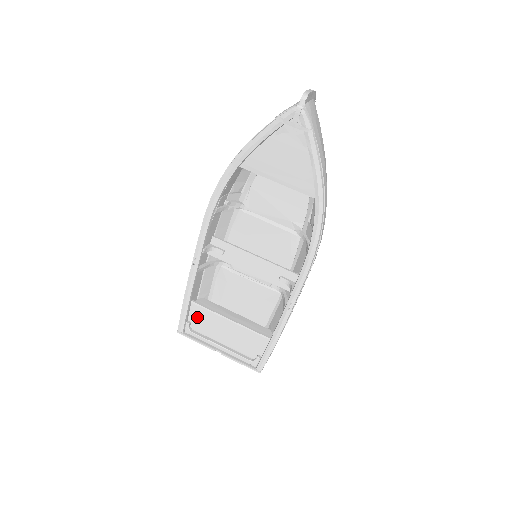
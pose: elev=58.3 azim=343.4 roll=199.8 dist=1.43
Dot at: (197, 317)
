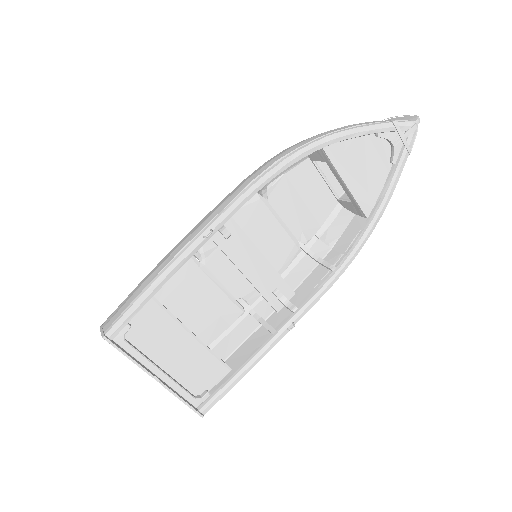
Dot at: (142, 319)
